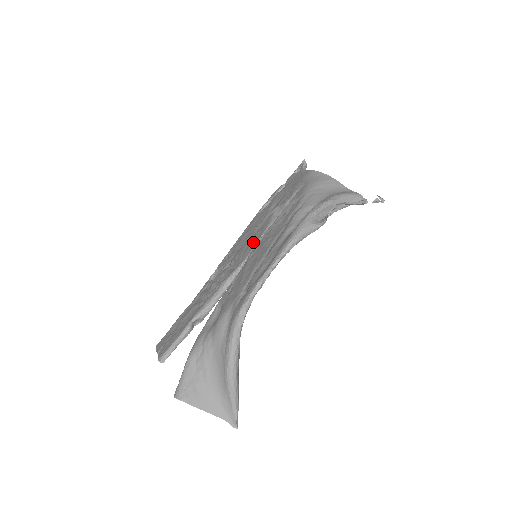
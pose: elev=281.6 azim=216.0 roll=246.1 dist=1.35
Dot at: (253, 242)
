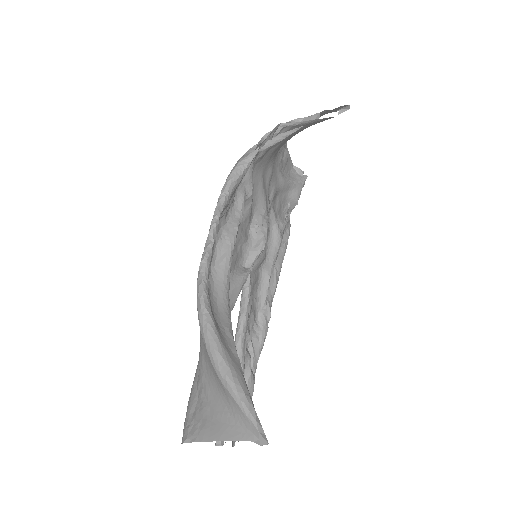
Dot at: occluded
